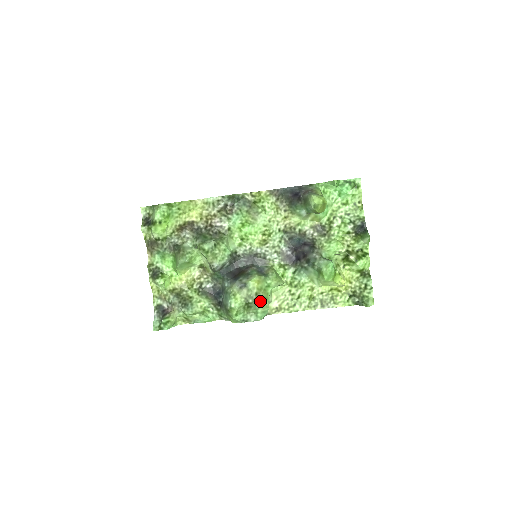
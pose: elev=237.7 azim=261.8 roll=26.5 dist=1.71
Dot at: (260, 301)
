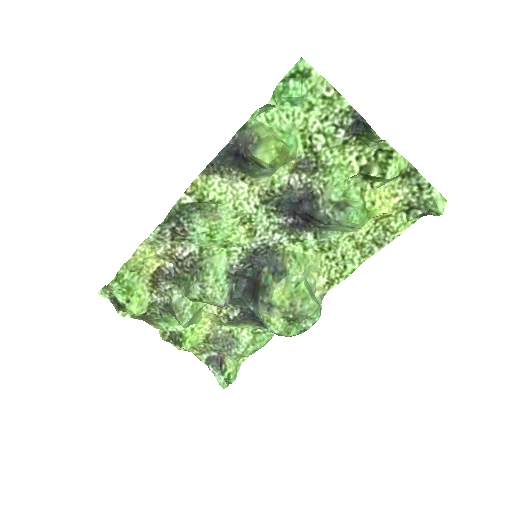
Dot at: (302, 308)
